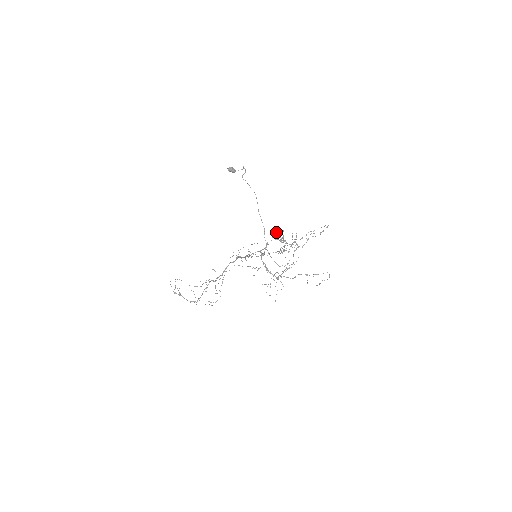
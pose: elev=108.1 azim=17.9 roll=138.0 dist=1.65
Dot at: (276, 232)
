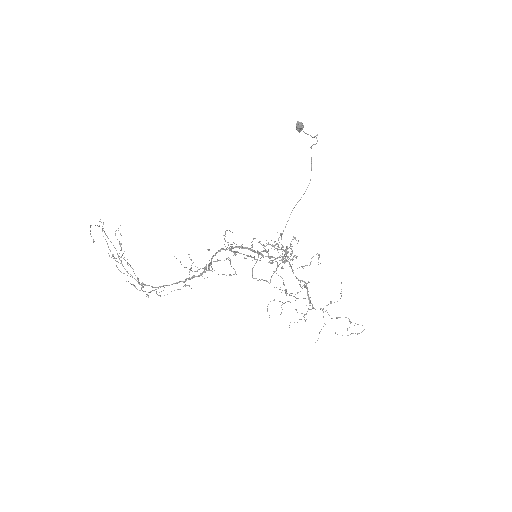
Dot at: occluded
